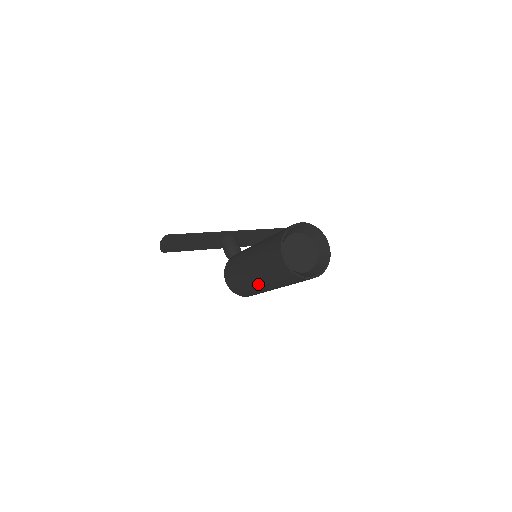
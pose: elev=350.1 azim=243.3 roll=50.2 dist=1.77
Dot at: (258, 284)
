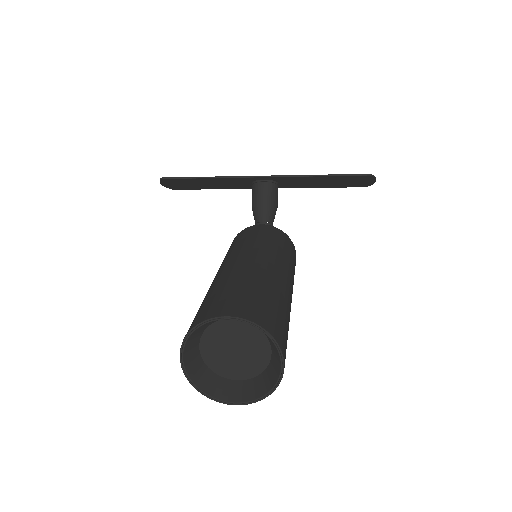
Dot at: occluded
